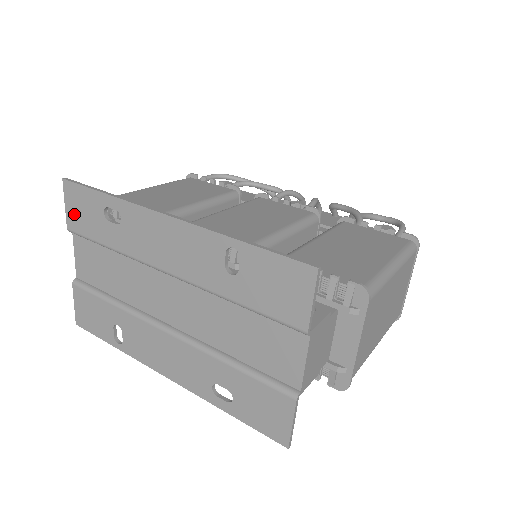
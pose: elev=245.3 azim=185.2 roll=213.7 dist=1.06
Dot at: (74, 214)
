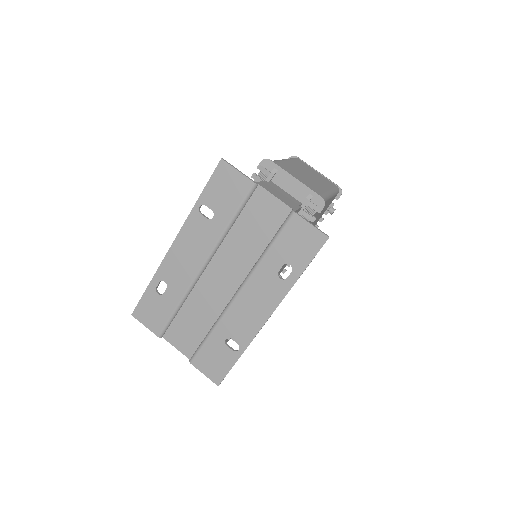
Dot at: (152, 322)
